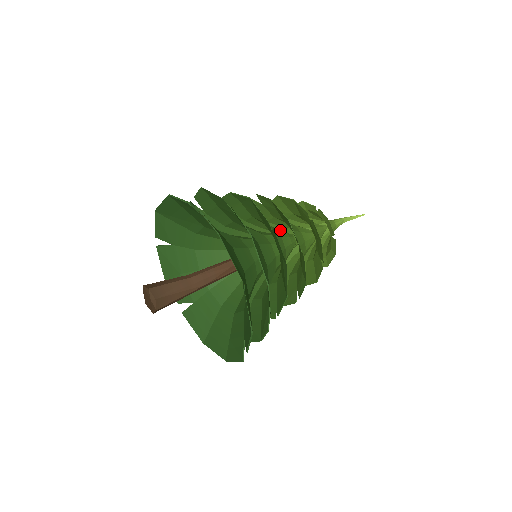
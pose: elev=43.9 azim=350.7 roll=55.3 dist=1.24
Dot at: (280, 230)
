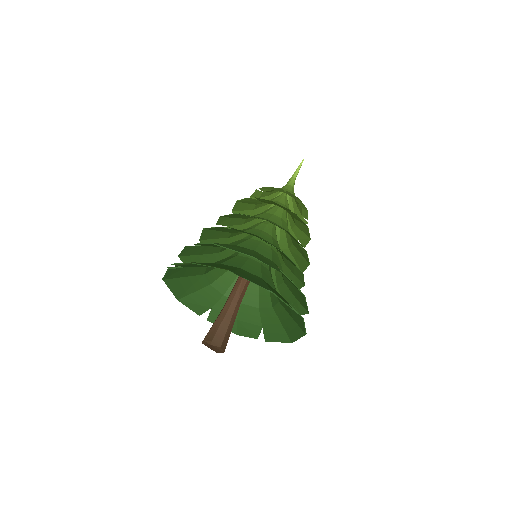
Dot at: (252, 226)
